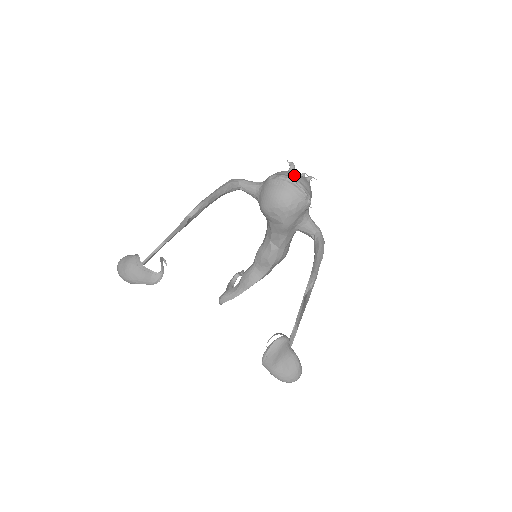
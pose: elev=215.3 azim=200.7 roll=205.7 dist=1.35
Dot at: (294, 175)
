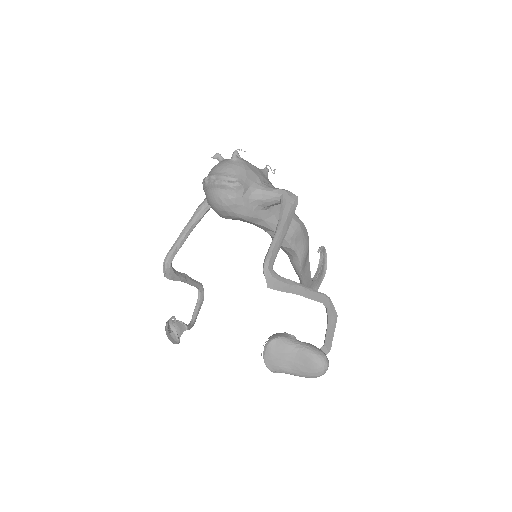
Dot at: (213, 170)
